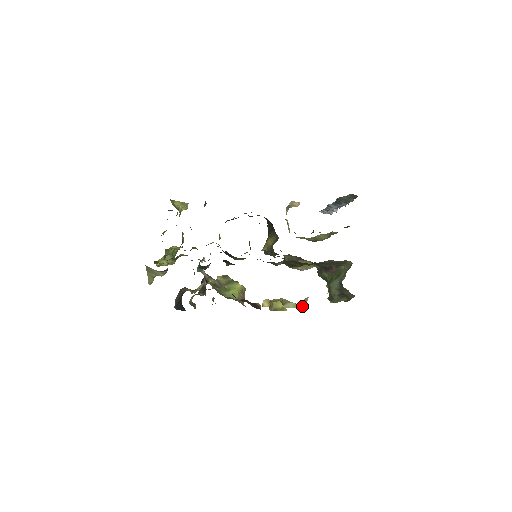
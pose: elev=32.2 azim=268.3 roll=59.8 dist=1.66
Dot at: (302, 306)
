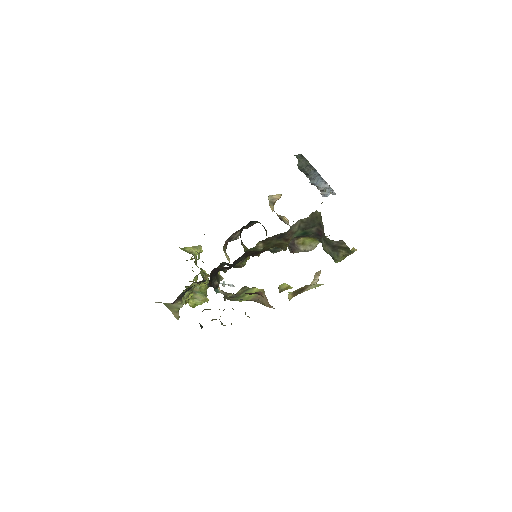
Dot at: (315, 280)
